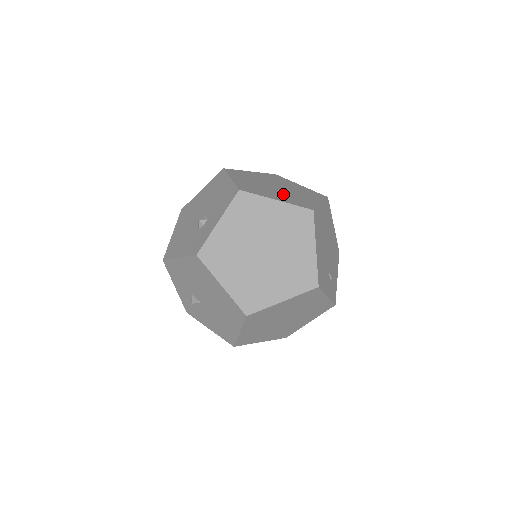
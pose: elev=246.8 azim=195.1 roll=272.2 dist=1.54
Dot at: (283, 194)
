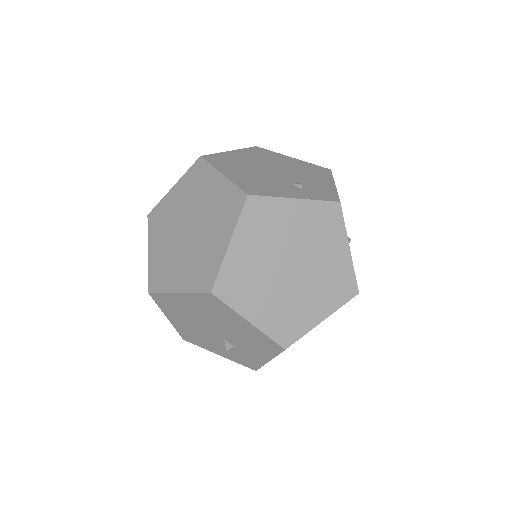
Dot at: occluded
